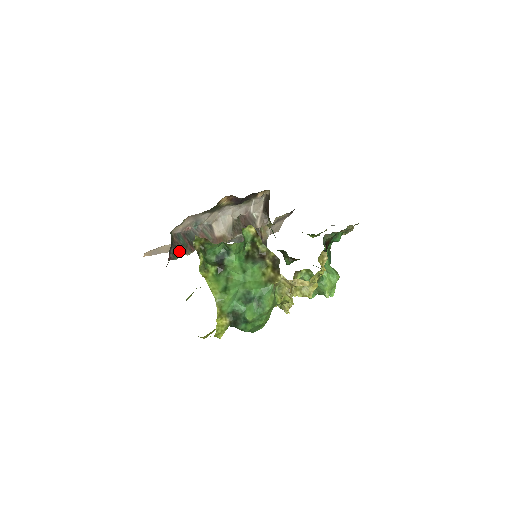
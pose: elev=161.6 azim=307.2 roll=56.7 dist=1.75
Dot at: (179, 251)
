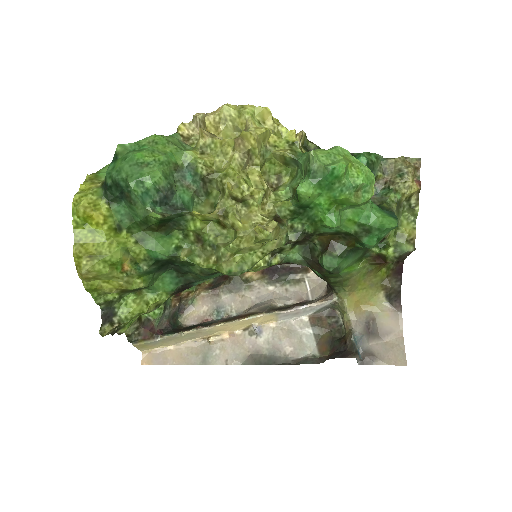
Dot at: (179, 332)
